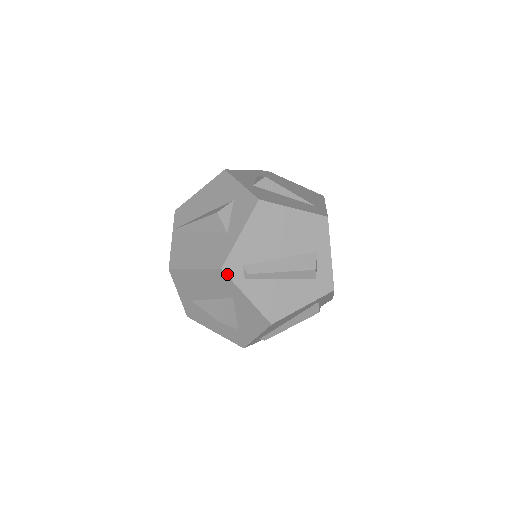
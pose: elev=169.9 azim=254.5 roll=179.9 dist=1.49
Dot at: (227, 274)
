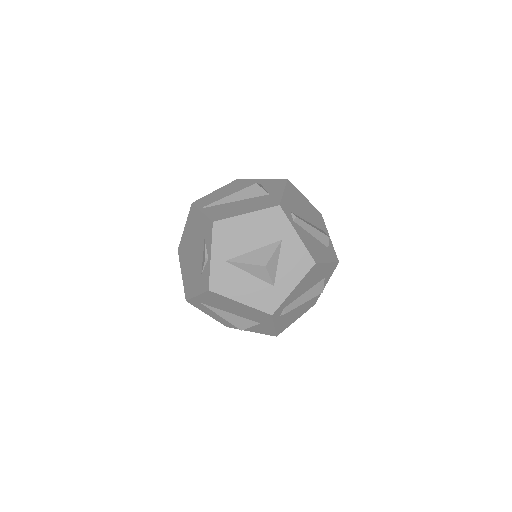
Dot at: (283, 211)
